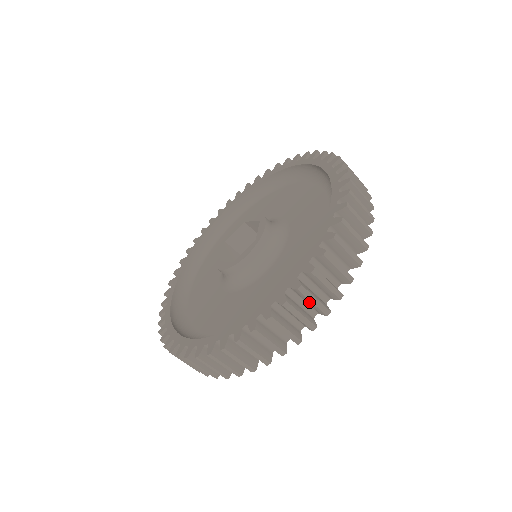
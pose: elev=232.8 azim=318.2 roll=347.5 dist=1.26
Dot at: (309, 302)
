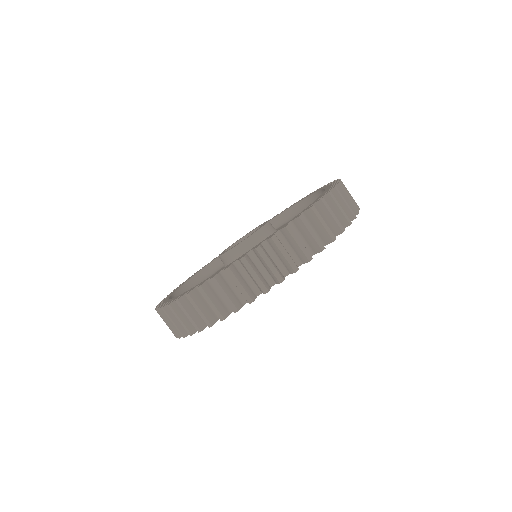
Dot at: (236, 286)
